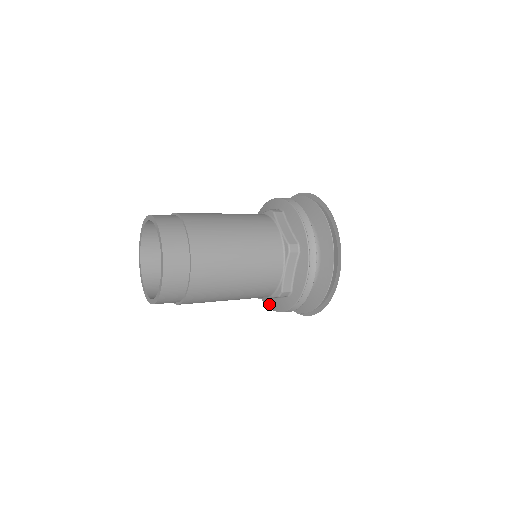
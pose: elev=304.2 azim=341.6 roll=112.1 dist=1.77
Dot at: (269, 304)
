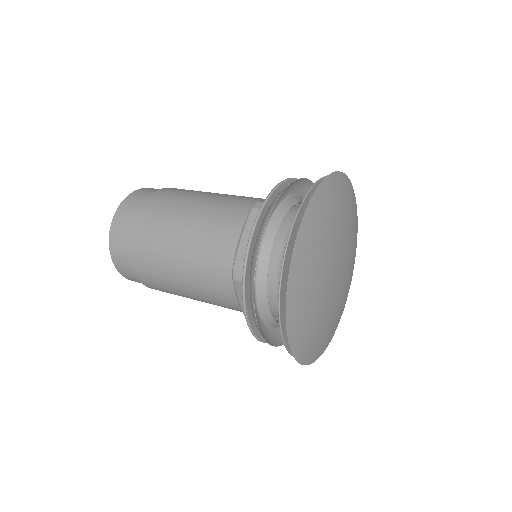
Dot at: occluded
